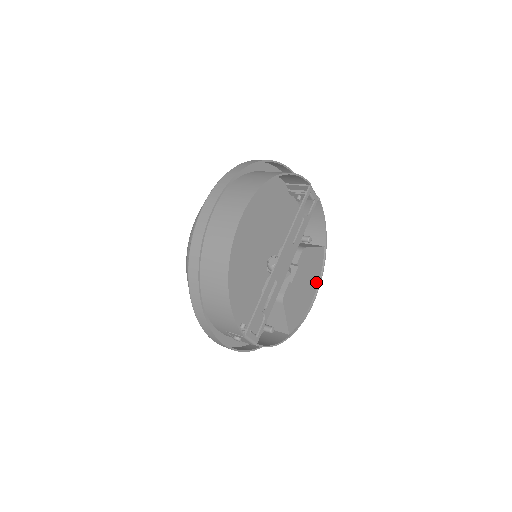
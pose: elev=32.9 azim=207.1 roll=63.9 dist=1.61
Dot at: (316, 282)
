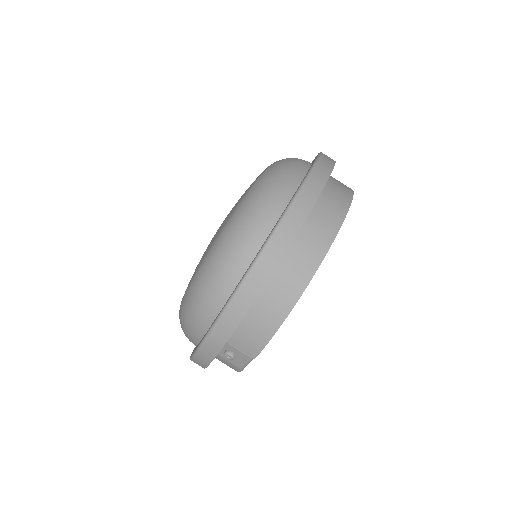
Dot at: occluded
